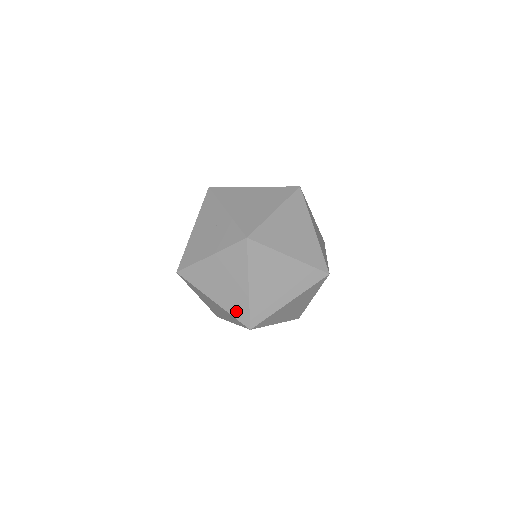
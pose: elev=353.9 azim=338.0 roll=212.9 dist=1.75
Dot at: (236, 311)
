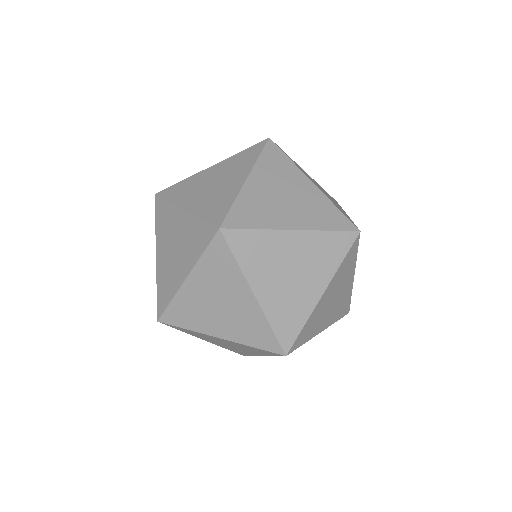
Dot at: (282, 323)
